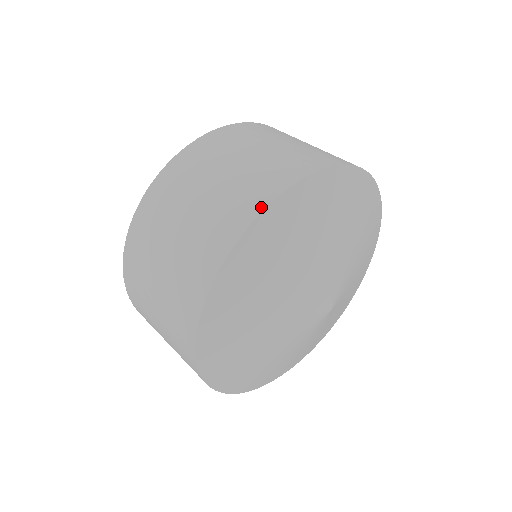
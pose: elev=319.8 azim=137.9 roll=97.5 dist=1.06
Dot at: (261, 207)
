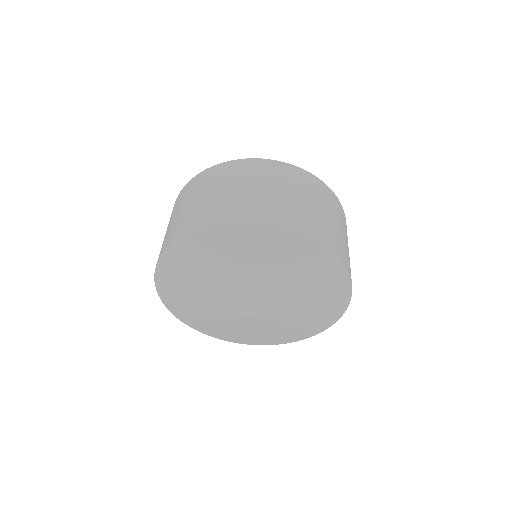
Dot at: (223, 221)
